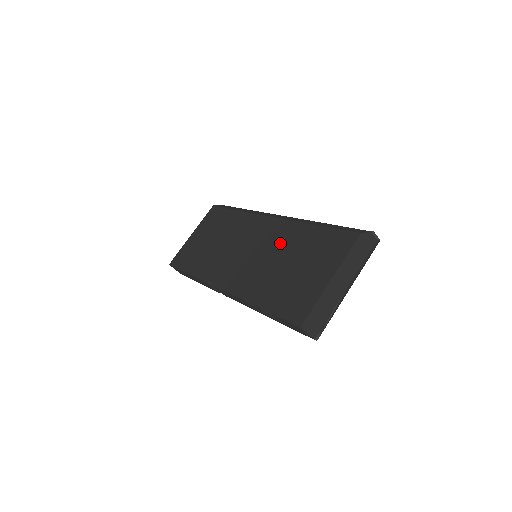
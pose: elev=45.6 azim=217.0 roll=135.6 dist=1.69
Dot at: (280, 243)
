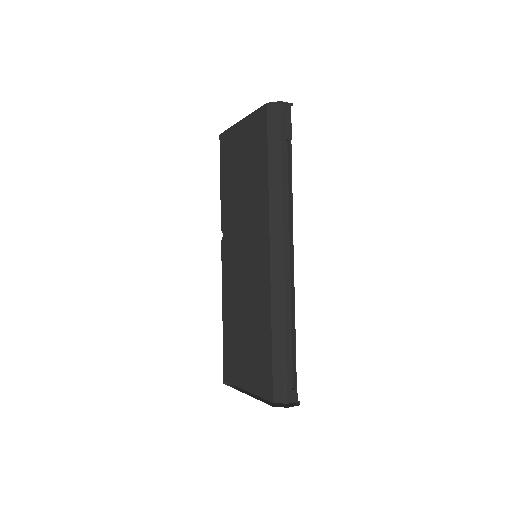
Dot at: (254, 298)
